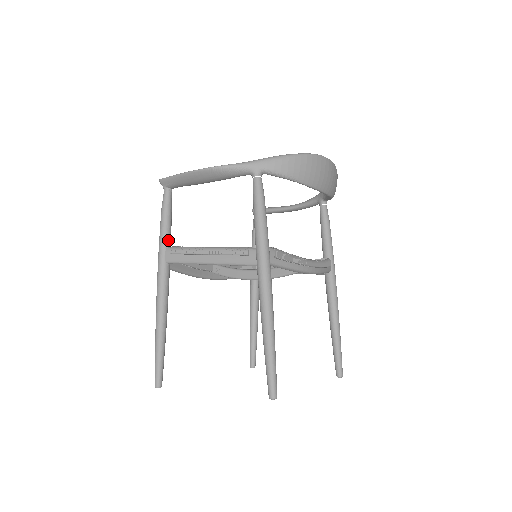
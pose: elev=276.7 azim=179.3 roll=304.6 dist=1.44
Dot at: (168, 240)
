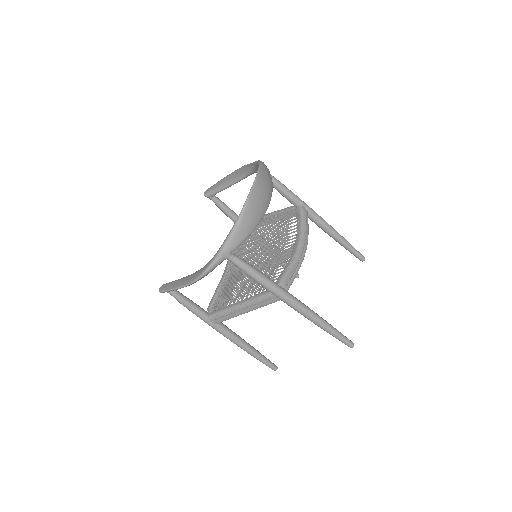
Dot at: (204, 314)
